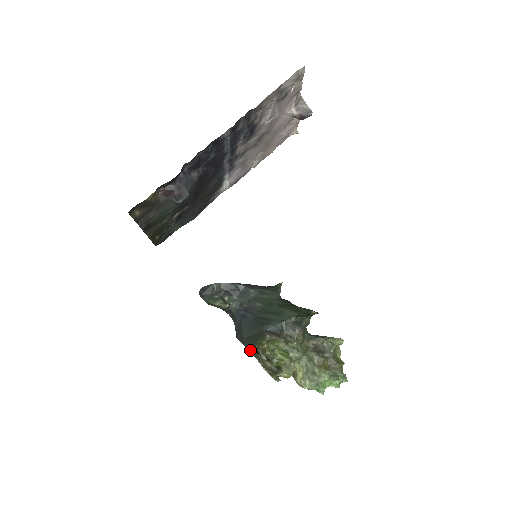
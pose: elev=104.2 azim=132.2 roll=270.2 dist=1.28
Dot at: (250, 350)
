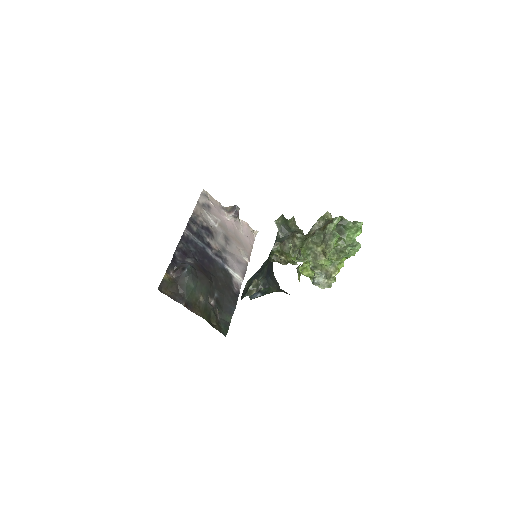
Dot at: occluded
